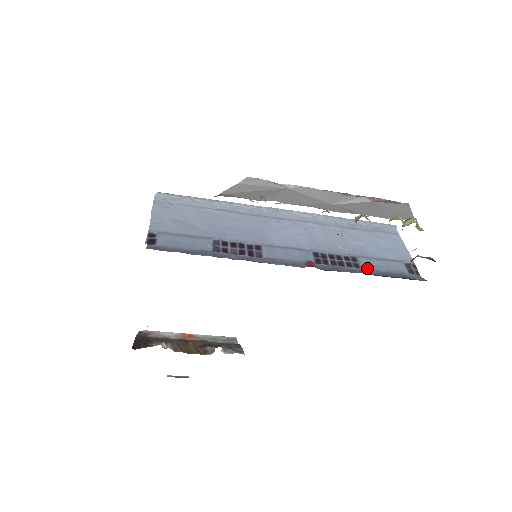
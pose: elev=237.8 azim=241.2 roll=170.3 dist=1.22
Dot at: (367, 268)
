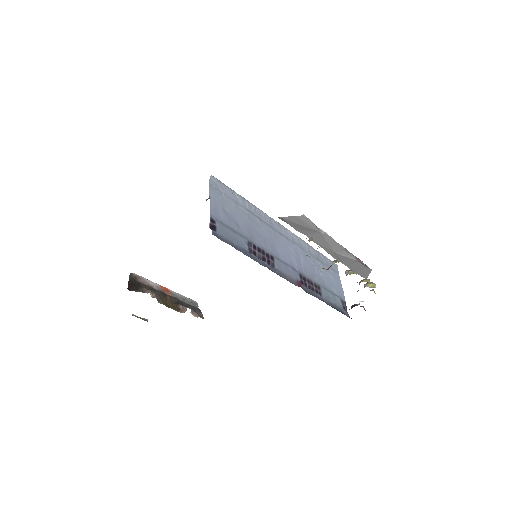
Dot at: (325, 297)
